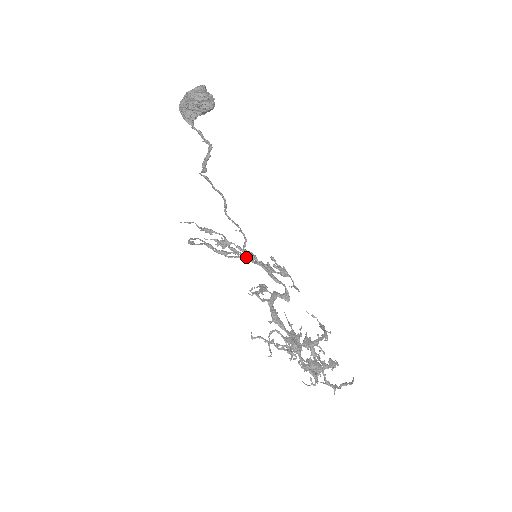
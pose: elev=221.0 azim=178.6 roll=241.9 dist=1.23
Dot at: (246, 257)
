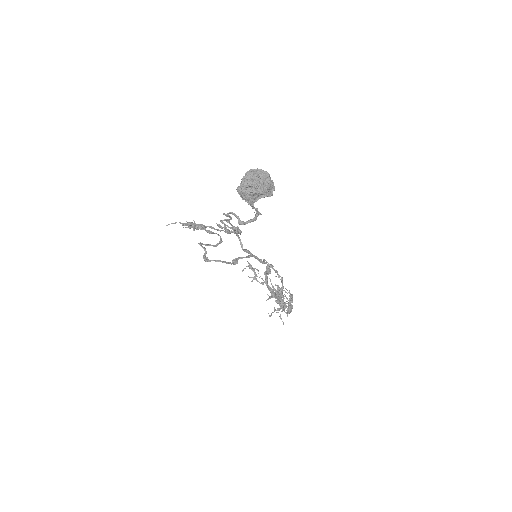
Dot at: occluded
